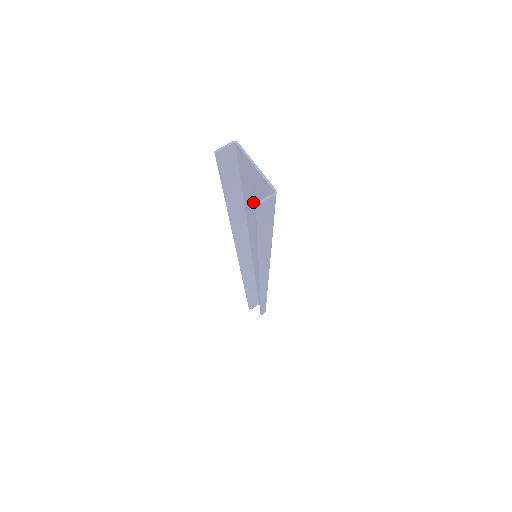
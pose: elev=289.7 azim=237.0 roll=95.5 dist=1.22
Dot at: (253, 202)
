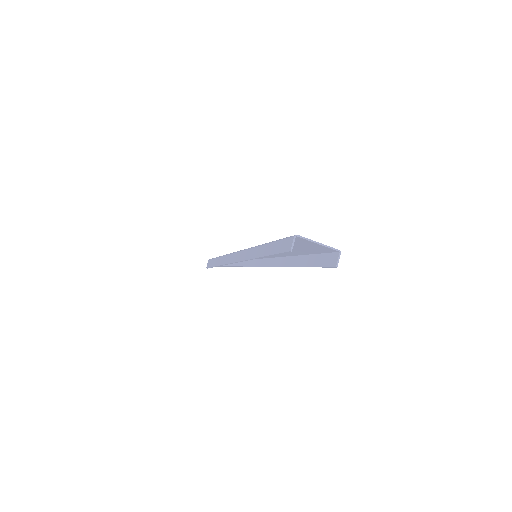
Dot at: occluded
